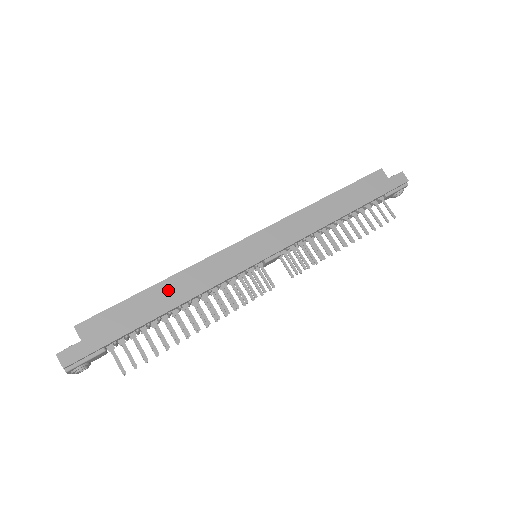
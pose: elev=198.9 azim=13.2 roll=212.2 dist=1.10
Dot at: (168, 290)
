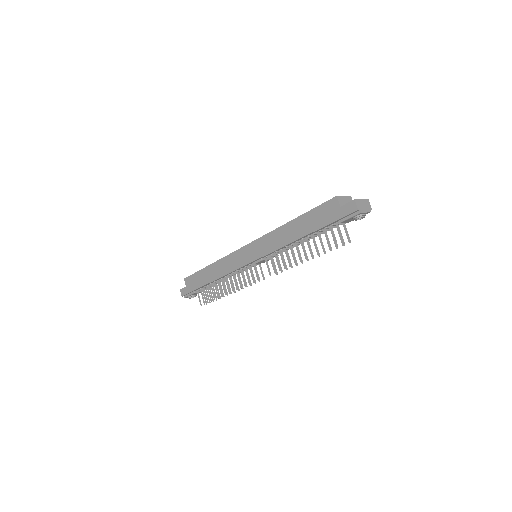
Dot at: (212, 270)
